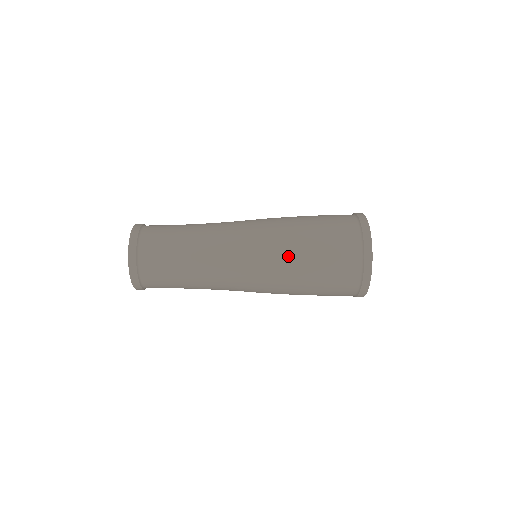
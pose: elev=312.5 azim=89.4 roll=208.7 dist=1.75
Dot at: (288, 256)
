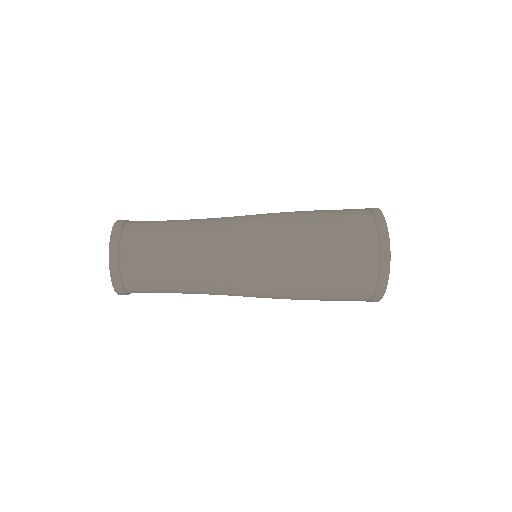
Dot at: (294, 251)
